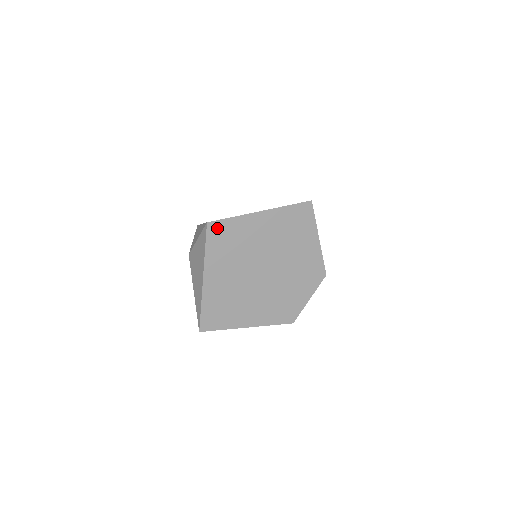
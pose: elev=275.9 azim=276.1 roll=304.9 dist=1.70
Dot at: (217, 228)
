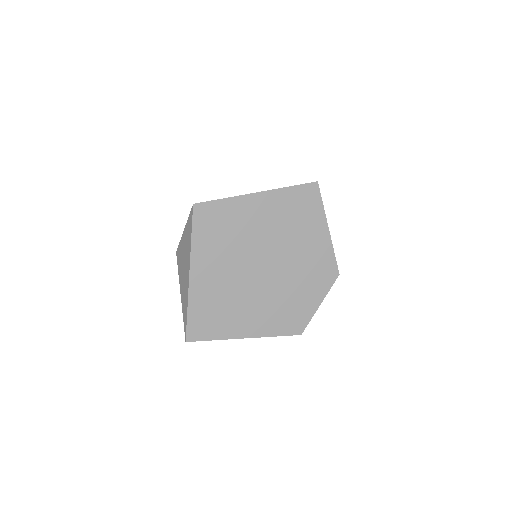
Dot at: (205, 211)
